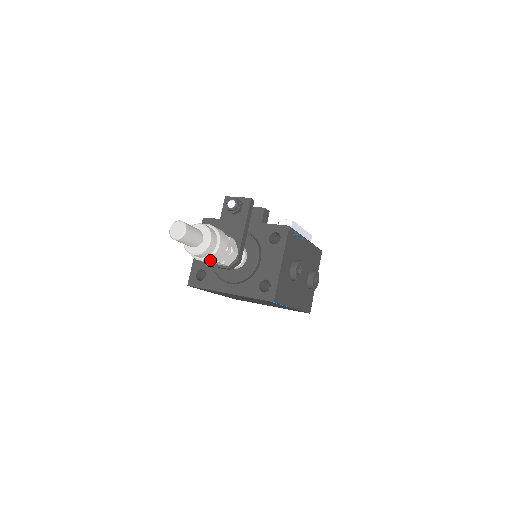
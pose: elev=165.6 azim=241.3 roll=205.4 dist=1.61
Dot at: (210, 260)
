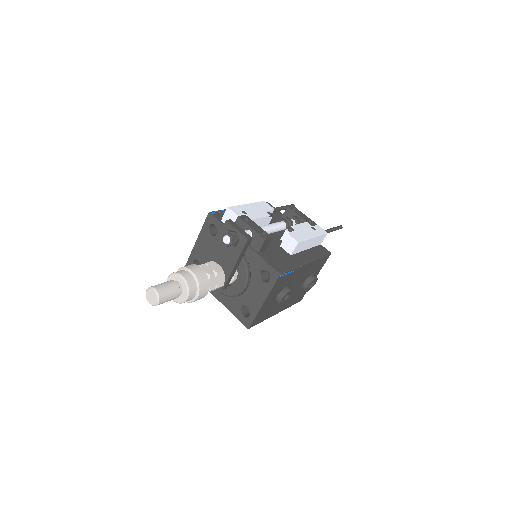
Dot at: occluded
